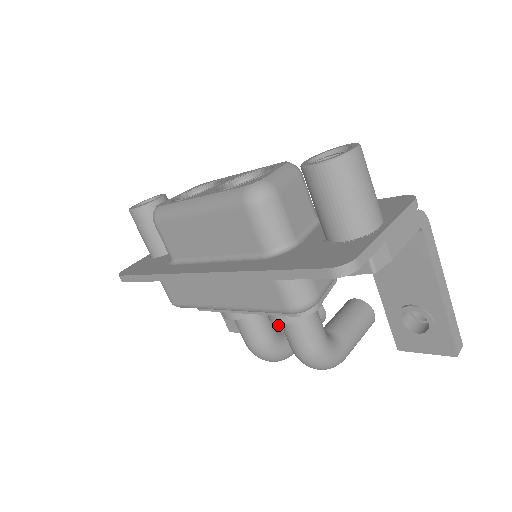
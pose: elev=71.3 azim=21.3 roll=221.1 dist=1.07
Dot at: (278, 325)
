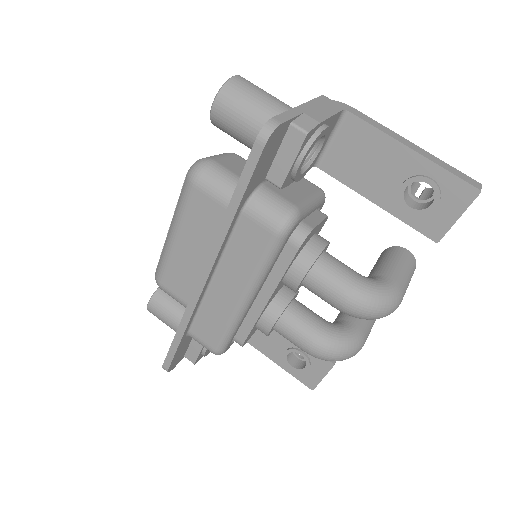
Dot at: occluded
